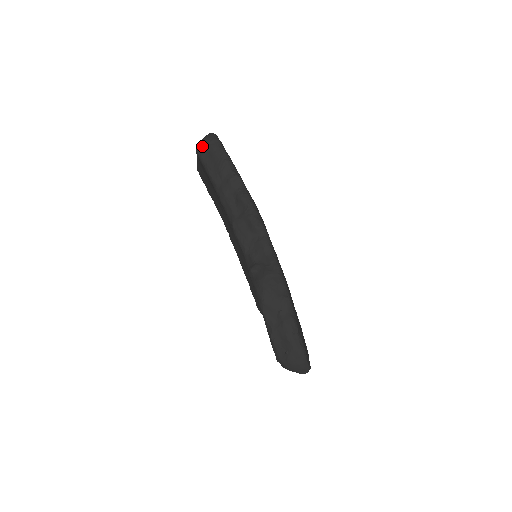
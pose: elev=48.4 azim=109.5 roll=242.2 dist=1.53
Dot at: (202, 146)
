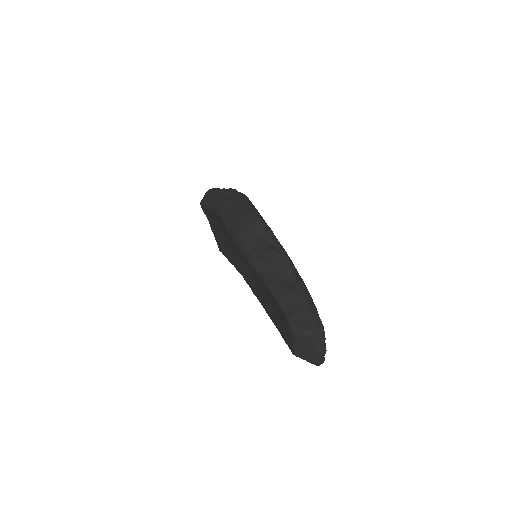
Dot at: (203, 197)
